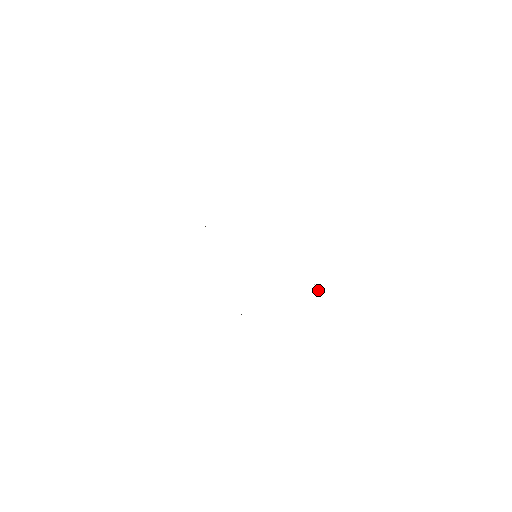
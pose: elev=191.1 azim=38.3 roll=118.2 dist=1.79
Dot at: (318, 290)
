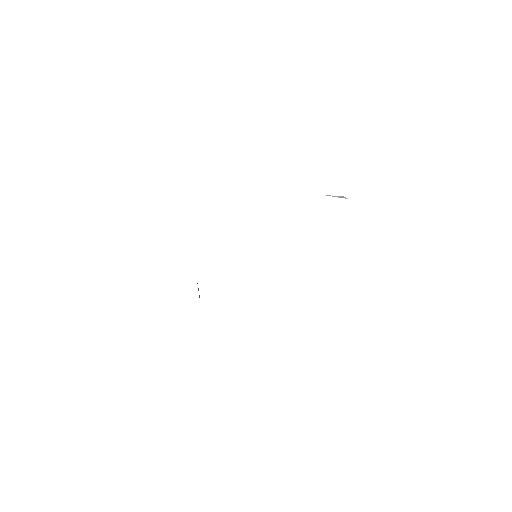
Dot at: occluded
